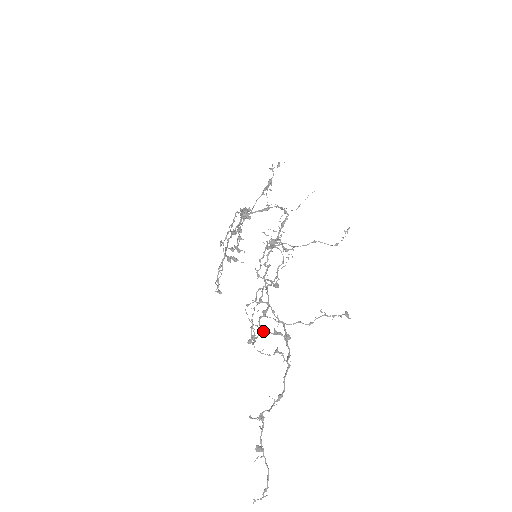
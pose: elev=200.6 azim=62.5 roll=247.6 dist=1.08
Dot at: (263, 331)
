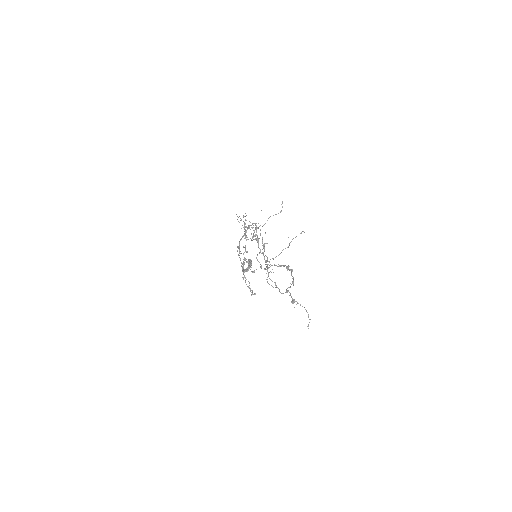
Dot at: occluded
